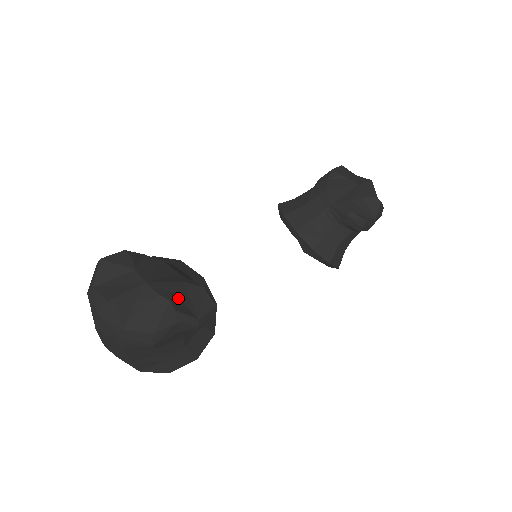
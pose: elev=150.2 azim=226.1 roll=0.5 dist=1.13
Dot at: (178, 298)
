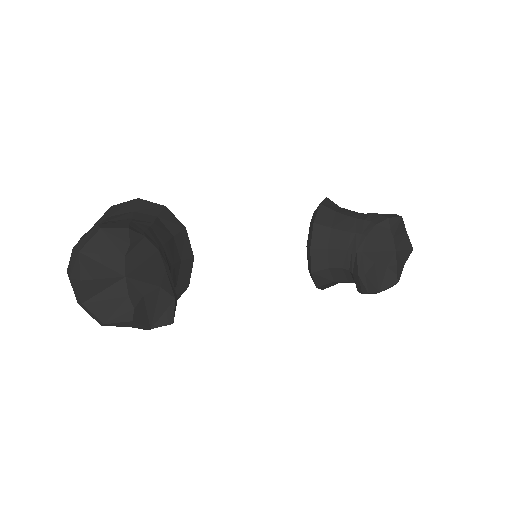
Dot at: (145, 304)
